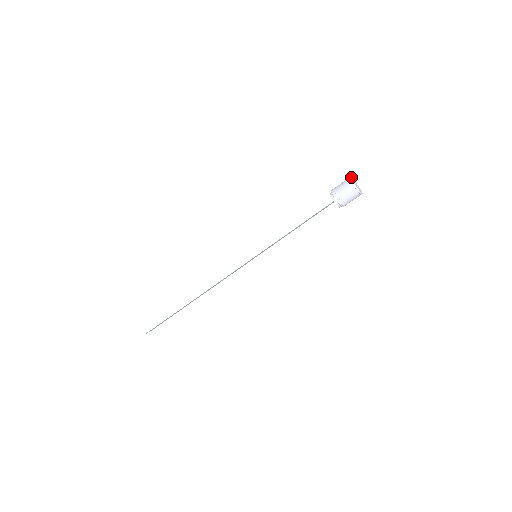
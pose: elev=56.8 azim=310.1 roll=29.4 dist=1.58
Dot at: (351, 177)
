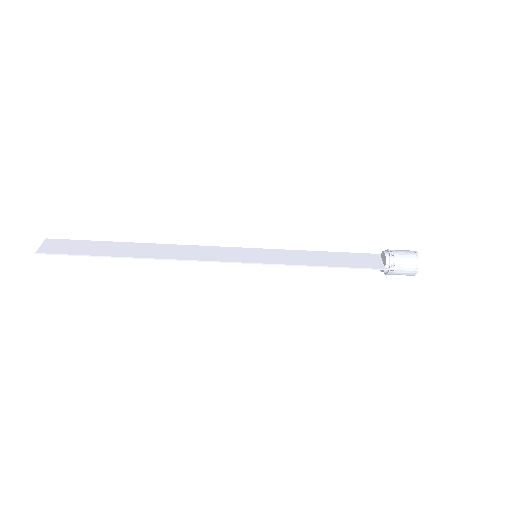
Dot at: (417, 252)
